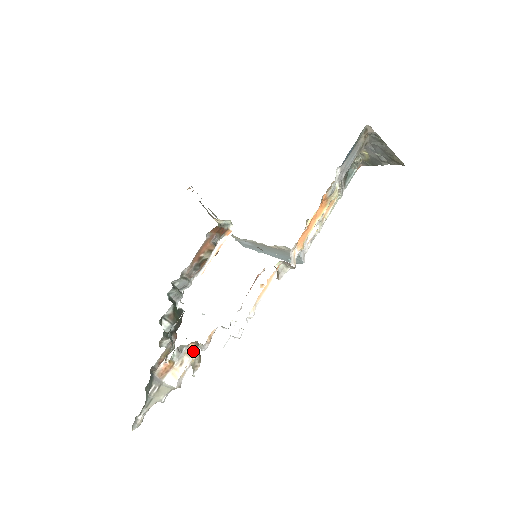
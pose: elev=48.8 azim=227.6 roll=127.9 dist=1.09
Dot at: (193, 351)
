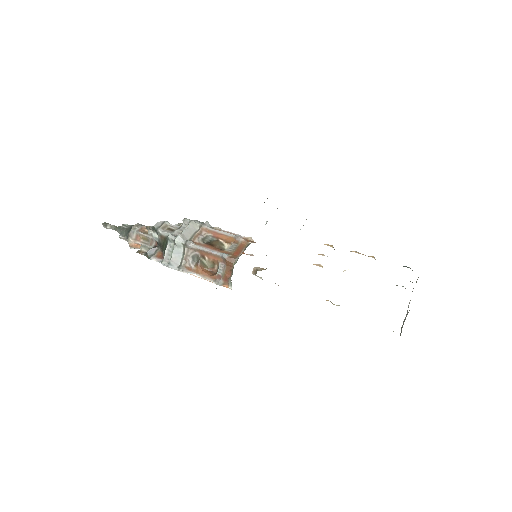
Dot at: occluded
